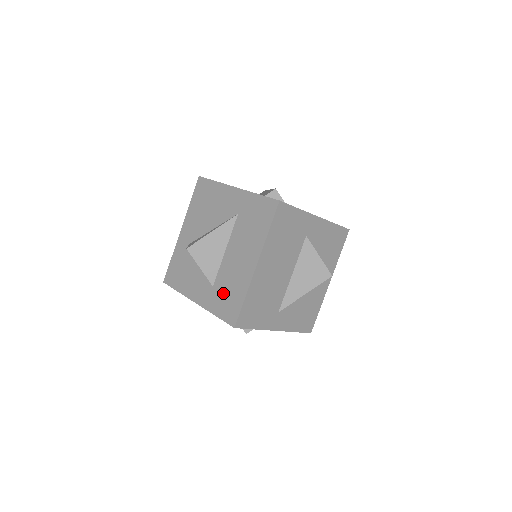
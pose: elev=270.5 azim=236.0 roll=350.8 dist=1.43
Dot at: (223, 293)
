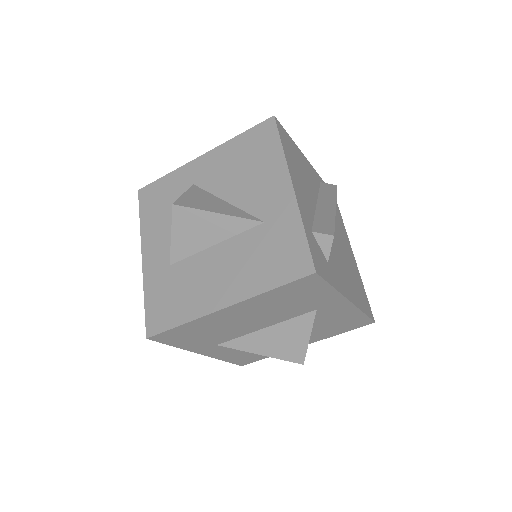
Dot at: (171, 287)
